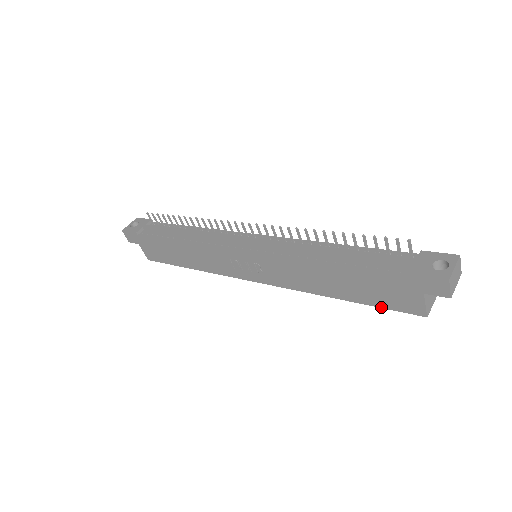
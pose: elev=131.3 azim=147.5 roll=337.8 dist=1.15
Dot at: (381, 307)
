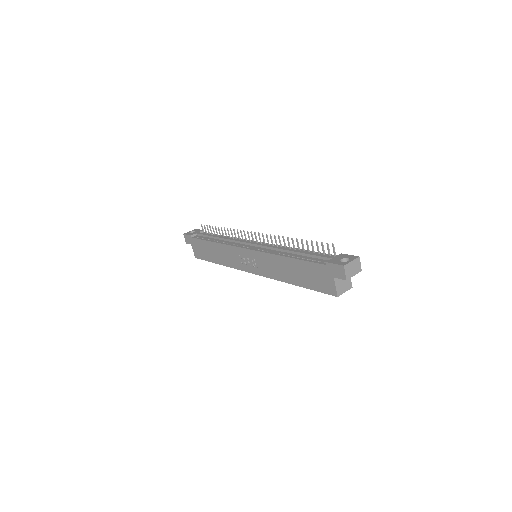
Dot at: (315, 290)
